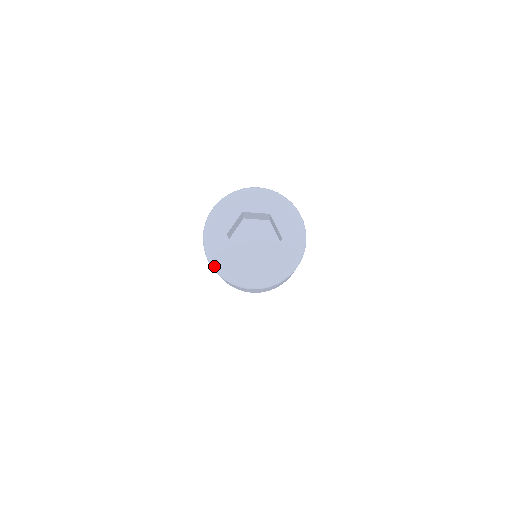
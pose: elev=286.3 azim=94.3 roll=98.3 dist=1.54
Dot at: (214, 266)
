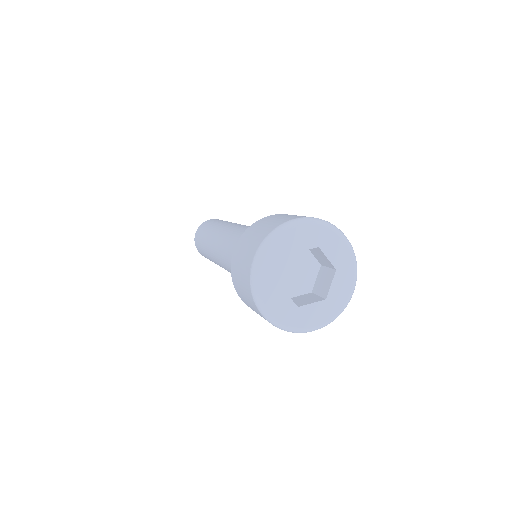
Dot at: (255, 271)
